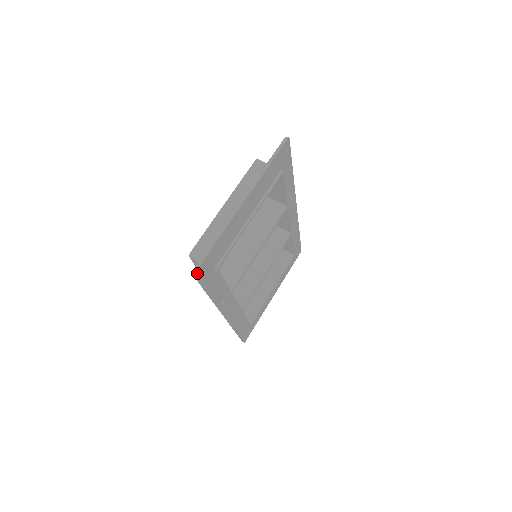
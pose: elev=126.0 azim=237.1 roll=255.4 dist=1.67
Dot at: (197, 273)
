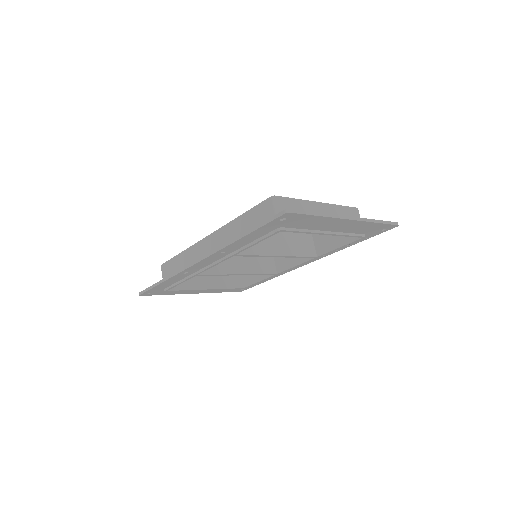
Dot at: (286, 214)
